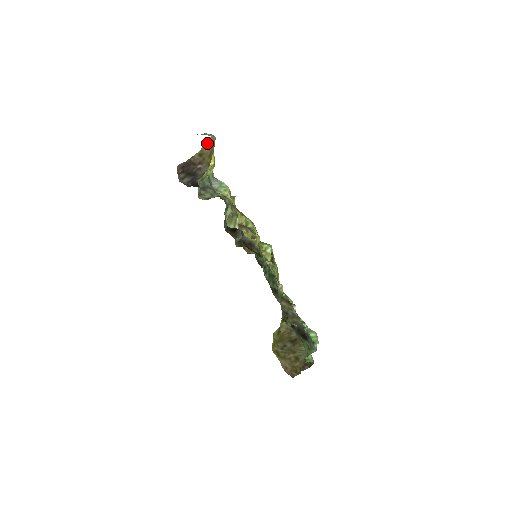
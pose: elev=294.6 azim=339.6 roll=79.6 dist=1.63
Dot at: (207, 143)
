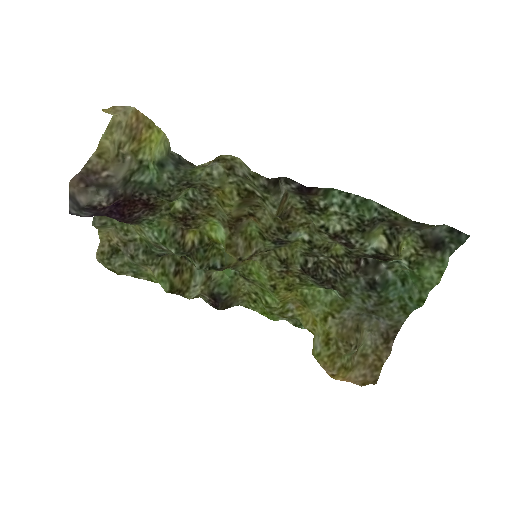
Dot at: (109, 130)
